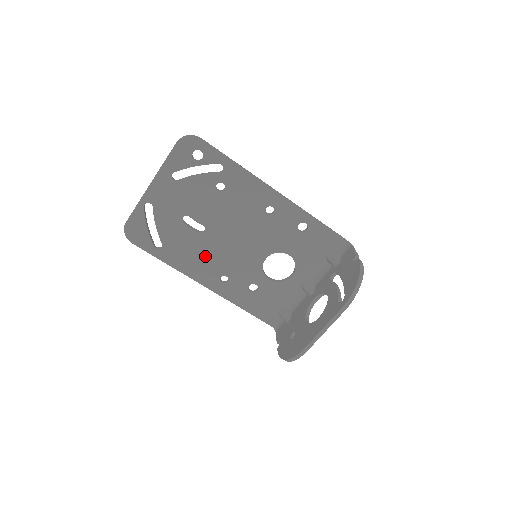
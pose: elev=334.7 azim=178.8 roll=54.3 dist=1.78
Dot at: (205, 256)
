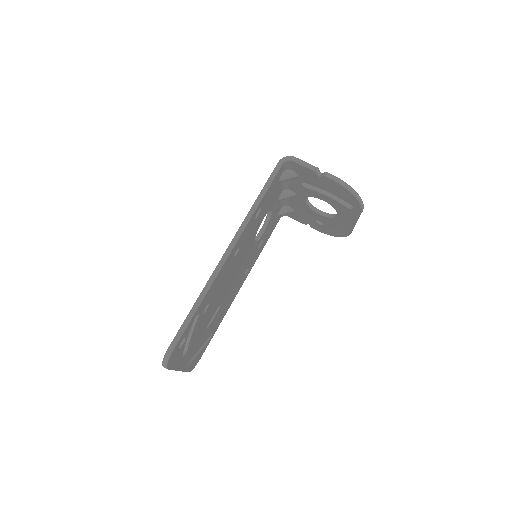
Dot at: (230, 296)
